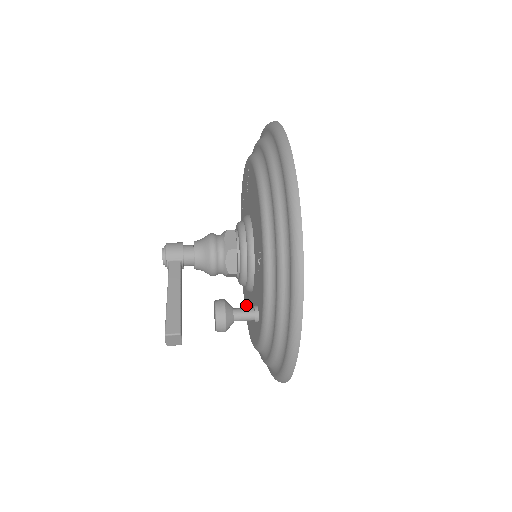
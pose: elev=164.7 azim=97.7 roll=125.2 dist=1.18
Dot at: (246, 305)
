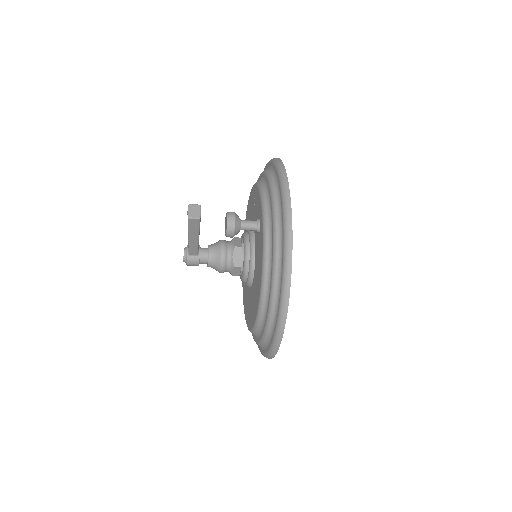
Dot at: (255, 305)
